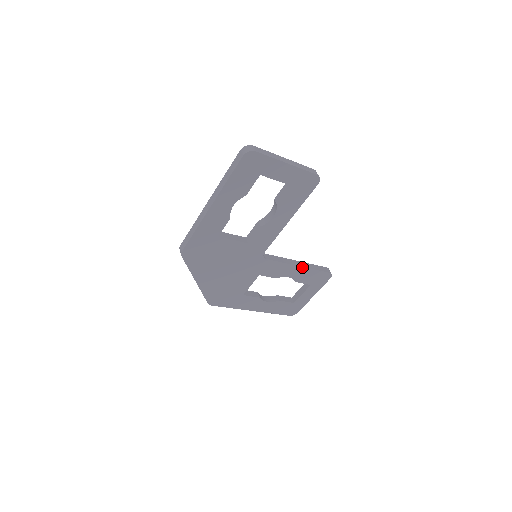
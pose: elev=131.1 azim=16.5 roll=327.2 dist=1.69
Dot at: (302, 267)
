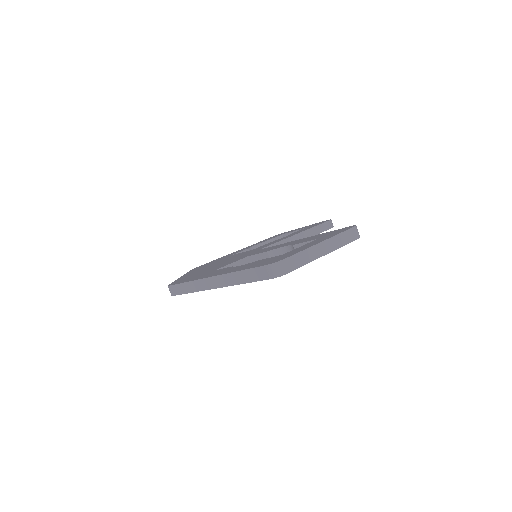
Dot at: occluded
